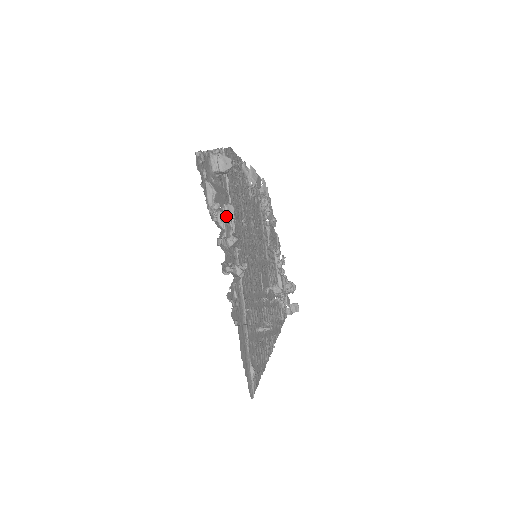
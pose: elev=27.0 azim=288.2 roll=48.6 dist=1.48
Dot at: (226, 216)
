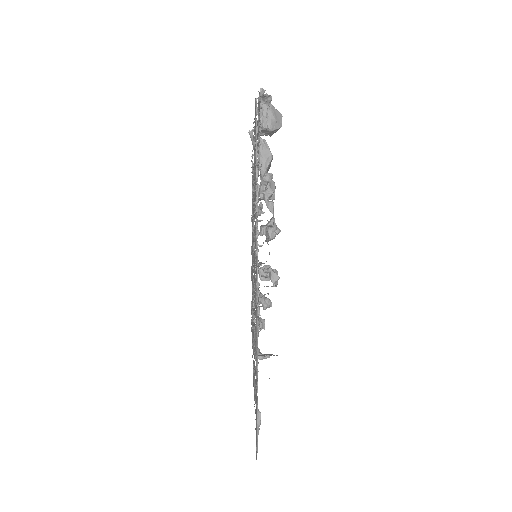
Dot at: occluded
